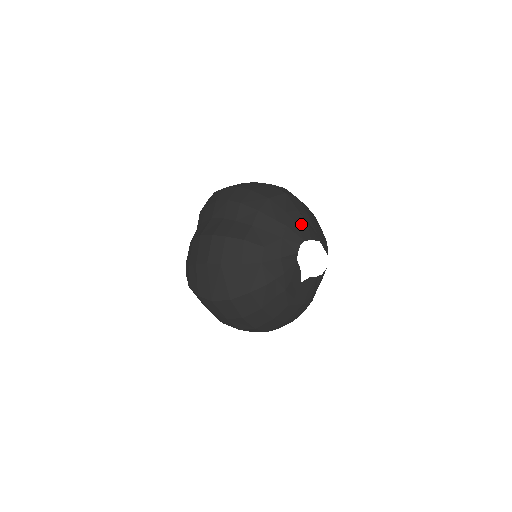
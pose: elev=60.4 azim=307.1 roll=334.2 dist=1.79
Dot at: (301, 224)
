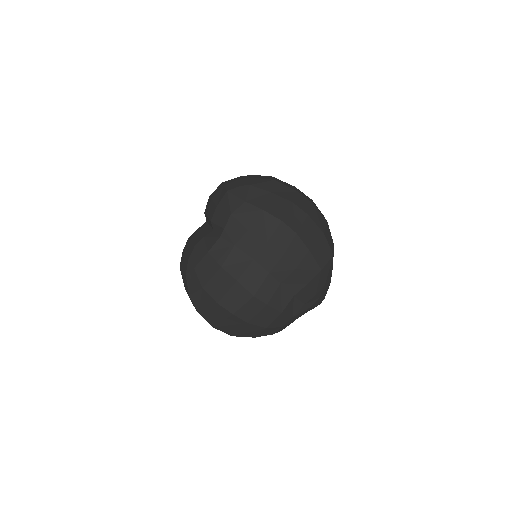
Dot at: (327, 288)
